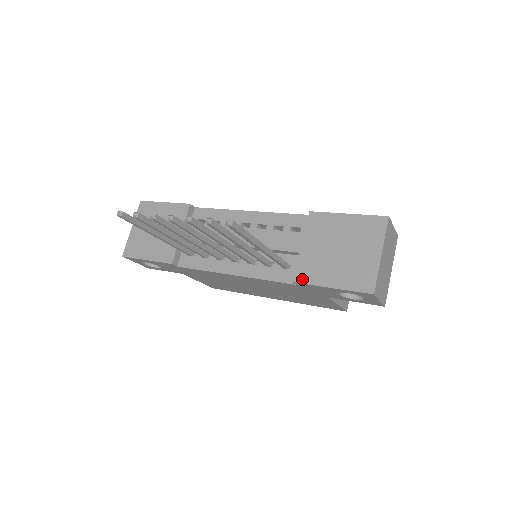
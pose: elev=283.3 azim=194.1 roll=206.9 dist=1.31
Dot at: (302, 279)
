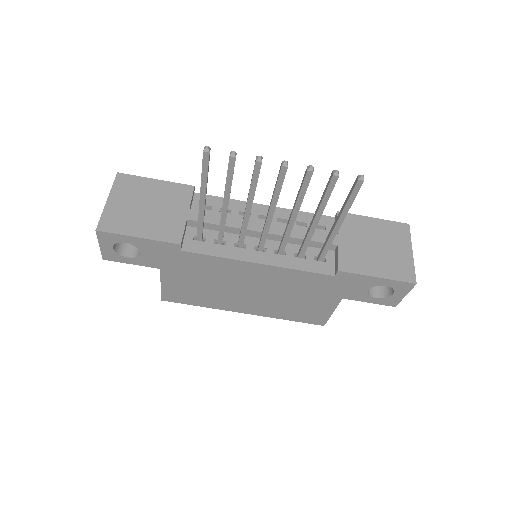
Dot at: (347, 268)
